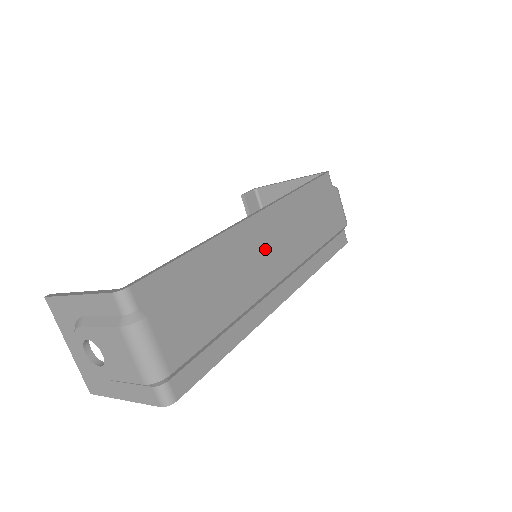
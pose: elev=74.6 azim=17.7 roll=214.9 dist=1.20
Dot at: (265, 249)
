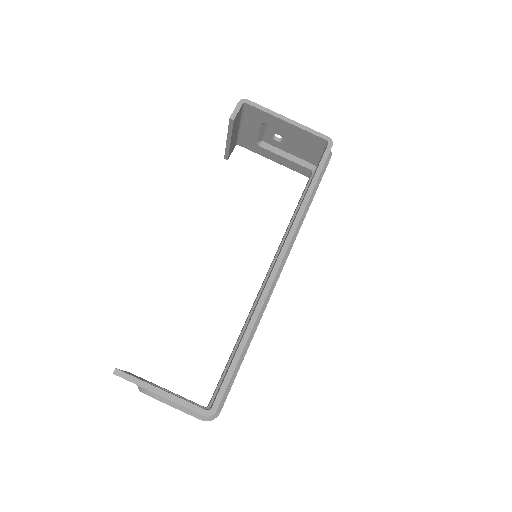
Dot at: occluded
